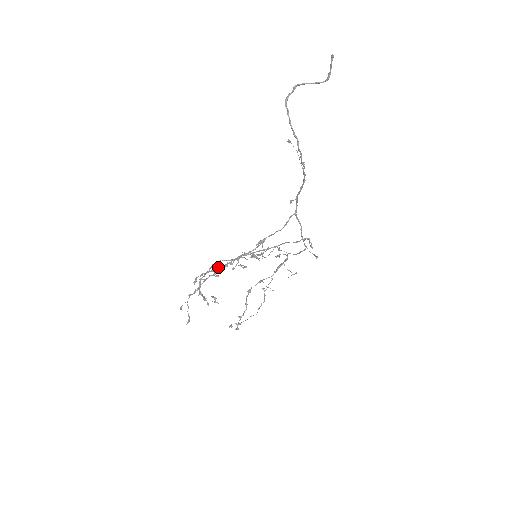
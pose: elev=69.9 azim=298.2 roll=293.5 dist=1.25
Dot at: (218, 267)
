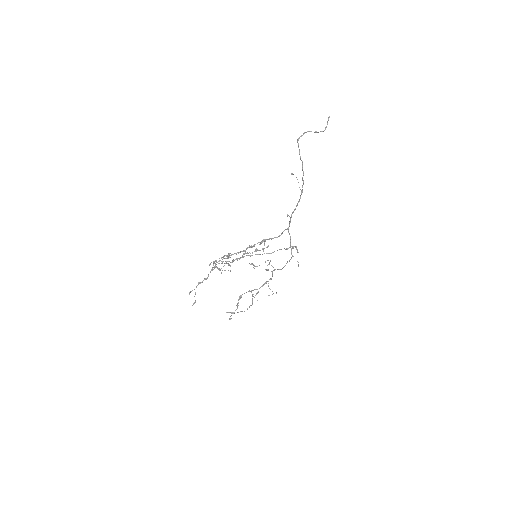
Dot at: (228, 258)
